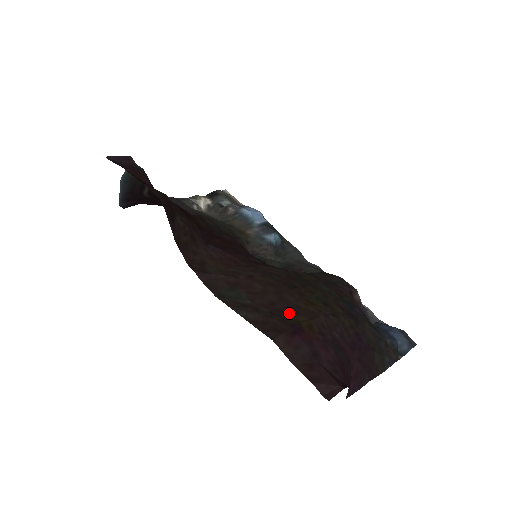
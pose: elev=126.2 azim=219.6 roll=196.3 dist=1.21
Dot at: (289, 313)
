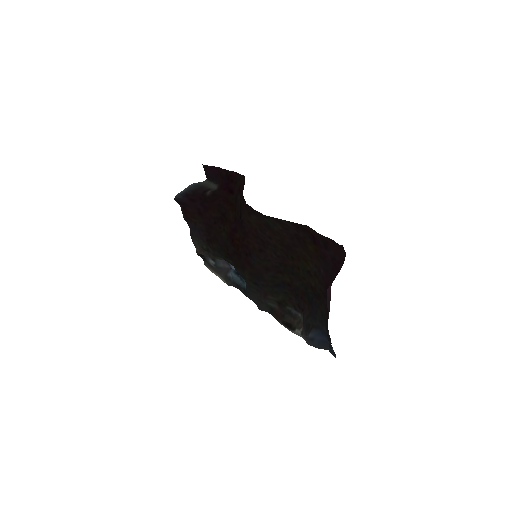
Dot at: (303, 243)
